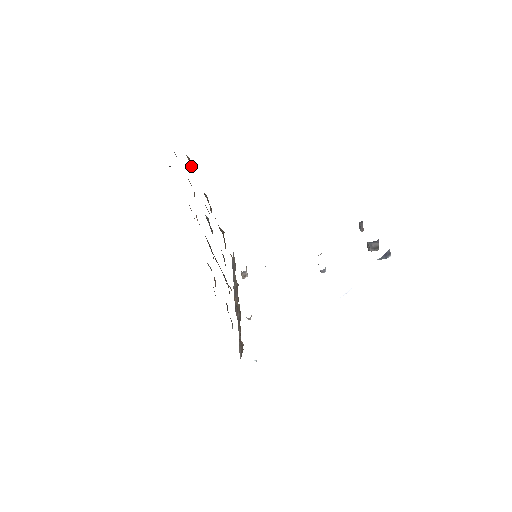
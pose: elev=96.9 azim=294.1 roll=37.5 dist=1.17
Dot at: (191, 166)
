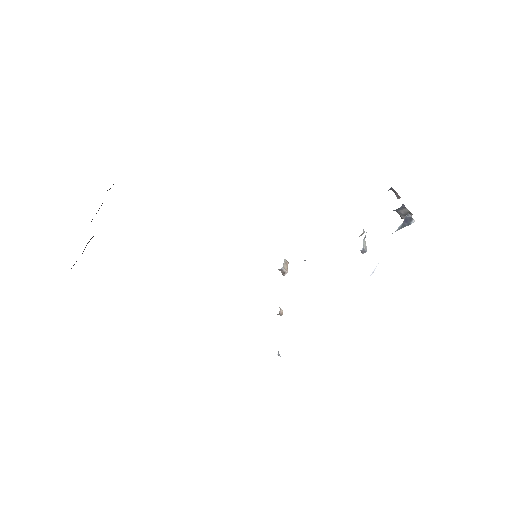
Dot at: occluded
